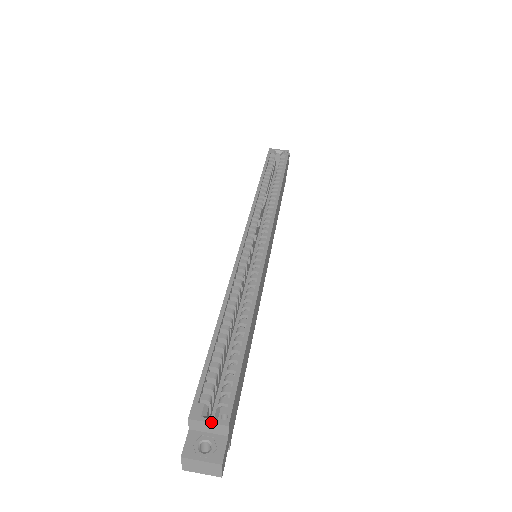
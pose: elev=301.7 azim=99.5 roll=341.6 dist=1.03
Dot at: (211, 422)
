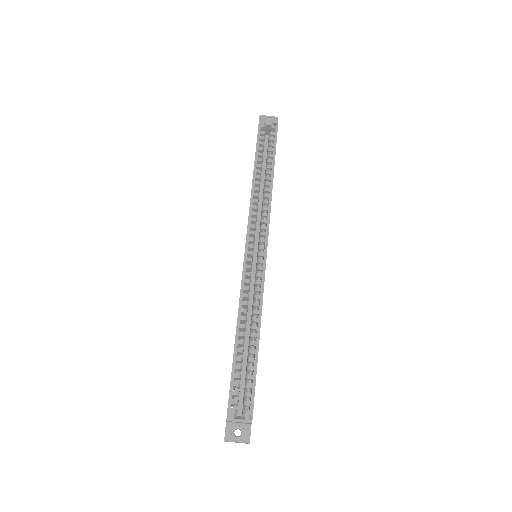
Dot at: (241, 422)
